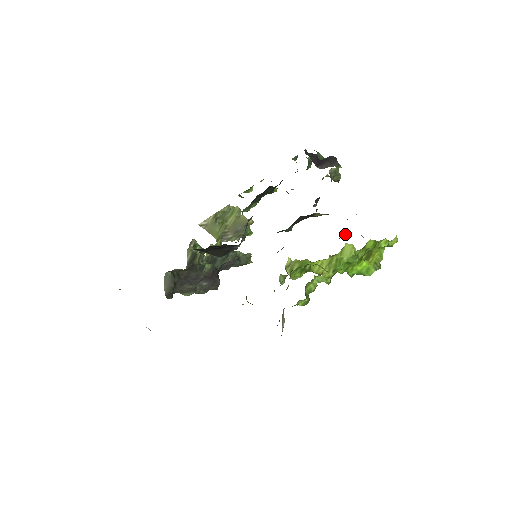
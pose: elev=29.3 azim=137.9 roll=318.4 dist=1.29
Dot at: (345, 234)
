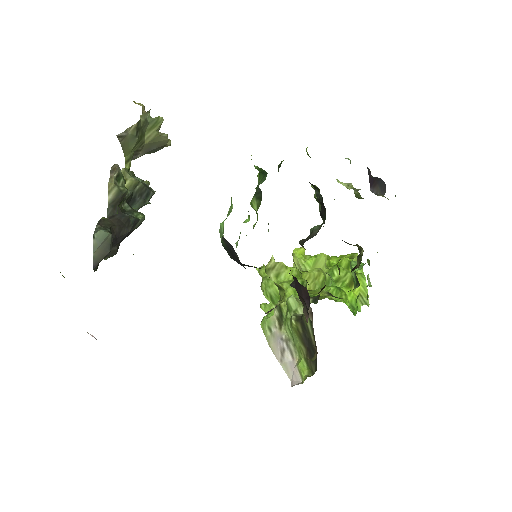
Dot at: occluded
